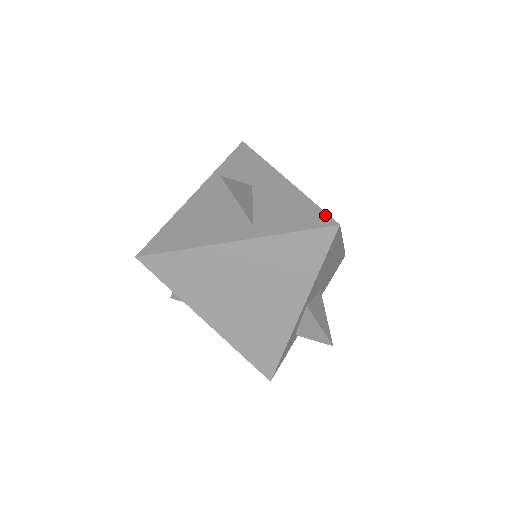
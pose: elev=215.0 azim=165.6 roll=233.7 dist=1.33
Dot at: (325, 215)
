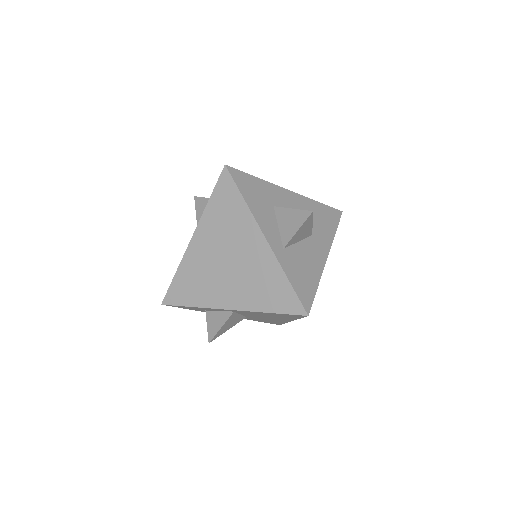
Dot at: (311, 302)
